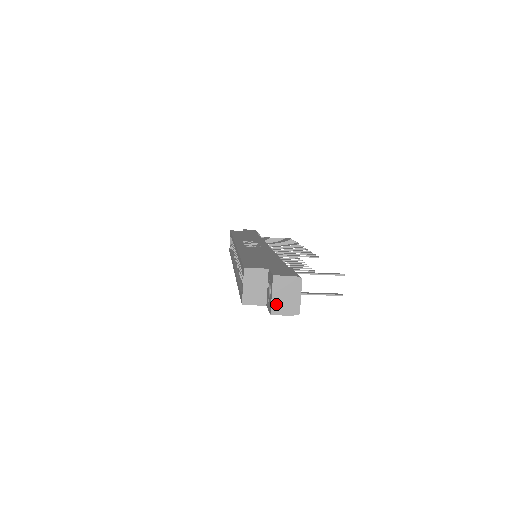
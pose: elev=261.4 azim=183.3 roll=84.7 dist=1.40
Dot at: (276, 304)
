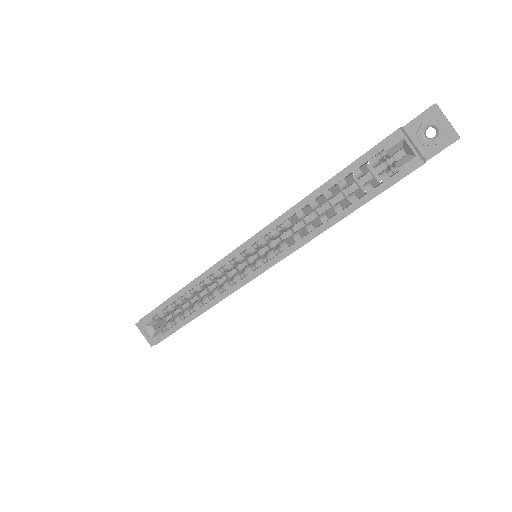
Dot at: (453, 128)
